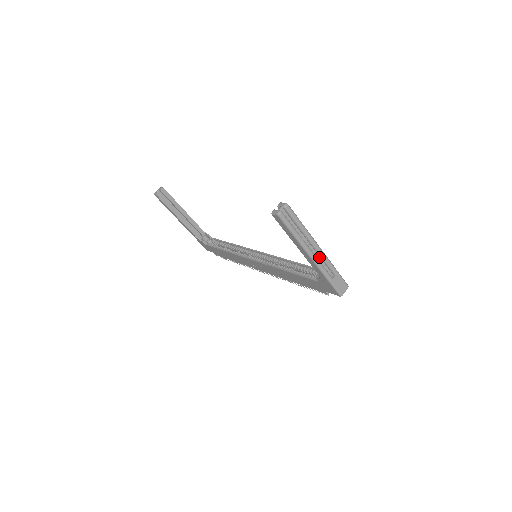
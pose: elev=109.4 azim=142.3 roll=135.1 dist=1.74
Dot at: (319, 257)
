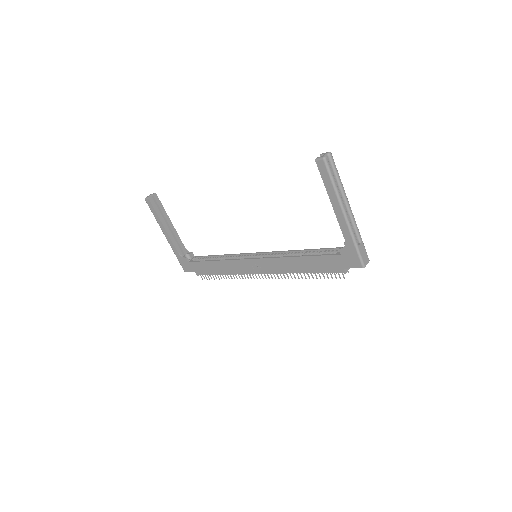
Dot at: (349, 219)
